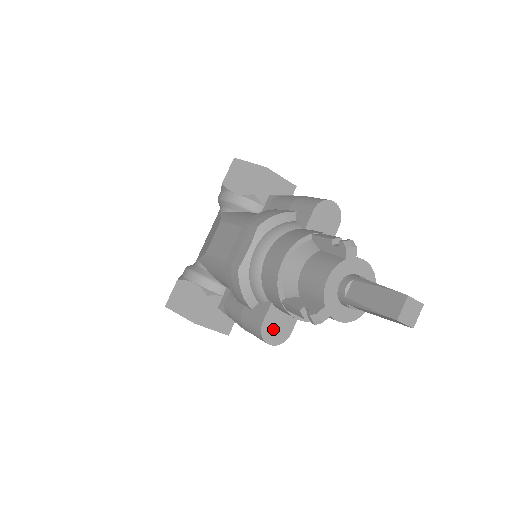
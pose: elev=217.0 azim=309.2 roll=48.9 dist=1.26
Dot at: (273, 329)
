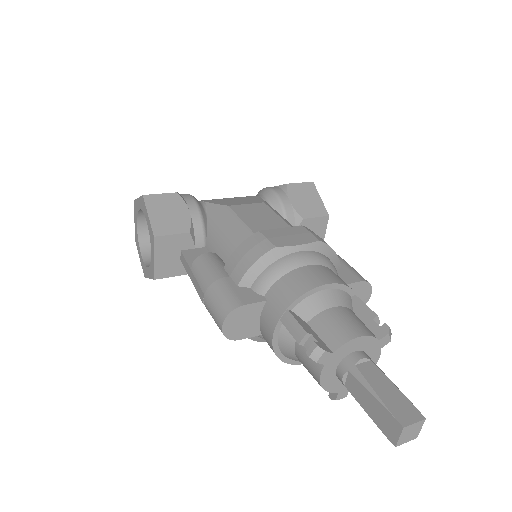
Dot at: (240, 320)
